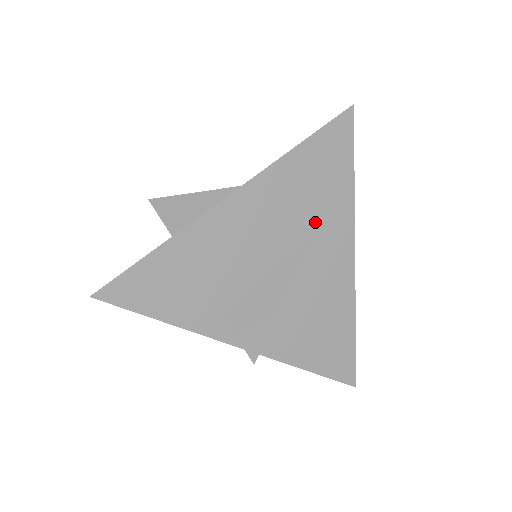
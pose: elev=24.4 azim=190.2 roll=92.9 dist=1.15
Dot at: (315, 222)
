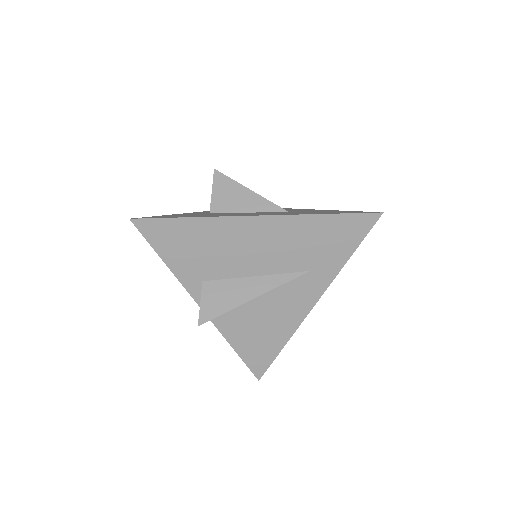
Dot at: (302, 267)
